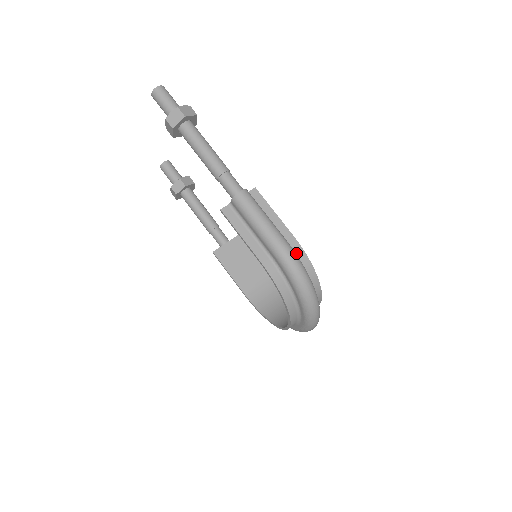
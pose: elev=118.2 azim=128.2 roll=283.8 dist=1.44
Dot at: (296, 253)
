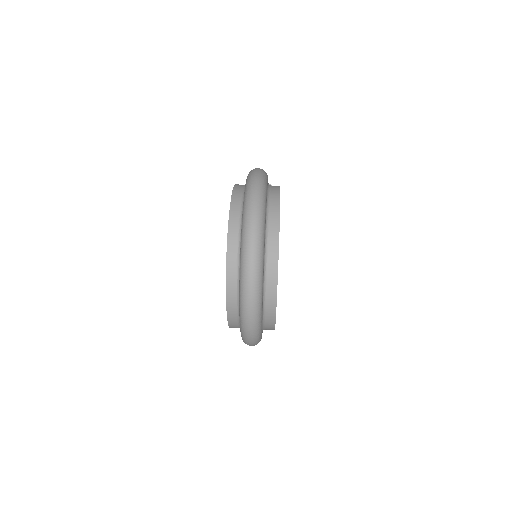
Dot at: (271, 186)
